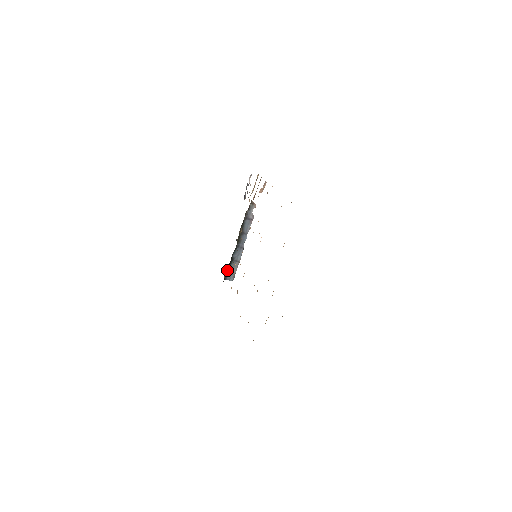
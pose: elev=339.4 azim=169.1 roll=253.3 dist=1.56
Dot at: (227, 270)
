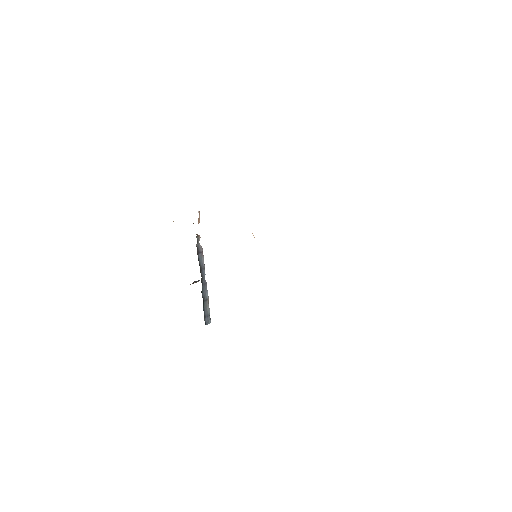
Dot at: occluded
